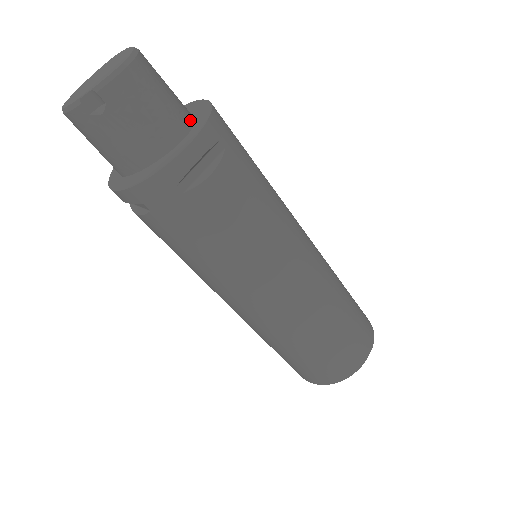
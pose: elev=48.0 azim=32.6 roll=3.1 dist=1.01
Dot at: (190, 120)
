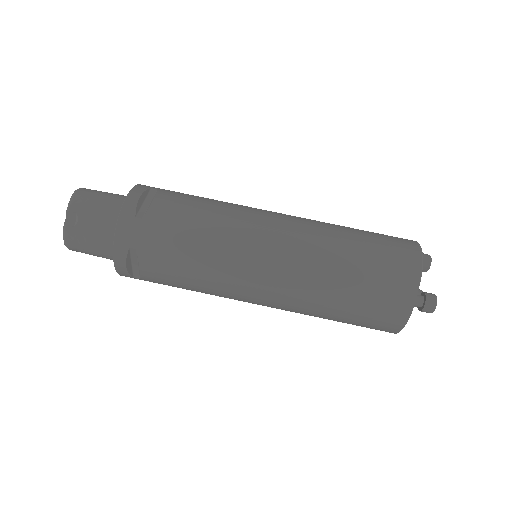
Dot at: occluded
